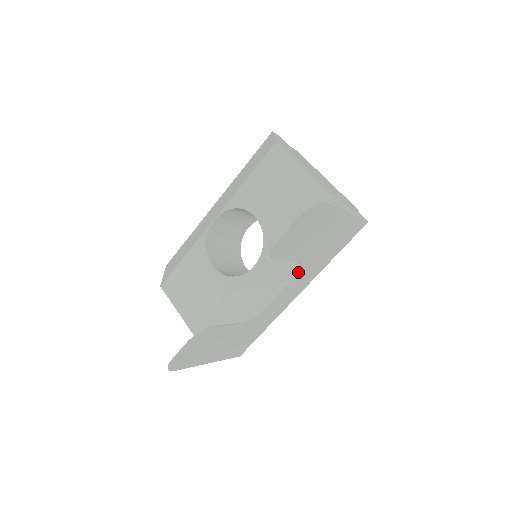
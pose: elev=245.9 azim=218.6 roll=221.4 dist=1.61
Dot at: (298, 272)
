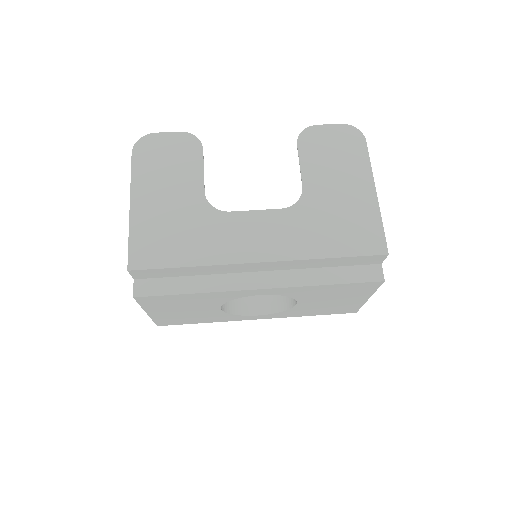
Dot at: (291, 207)
